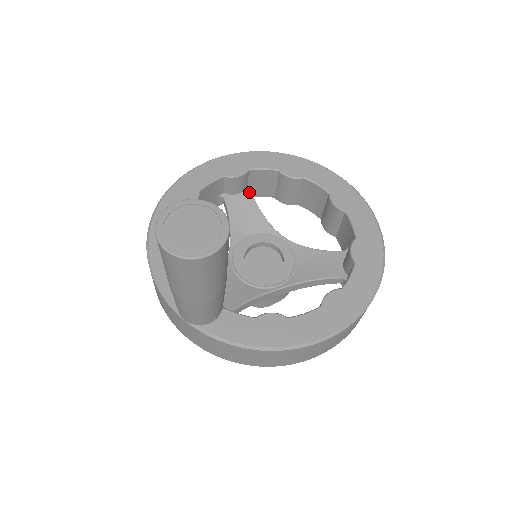
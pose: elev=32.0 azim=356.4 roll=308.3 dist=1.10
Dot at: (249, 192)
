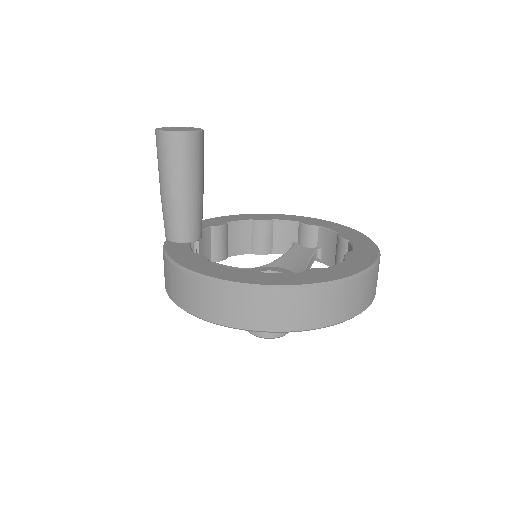
Dot at: (314, 250)
